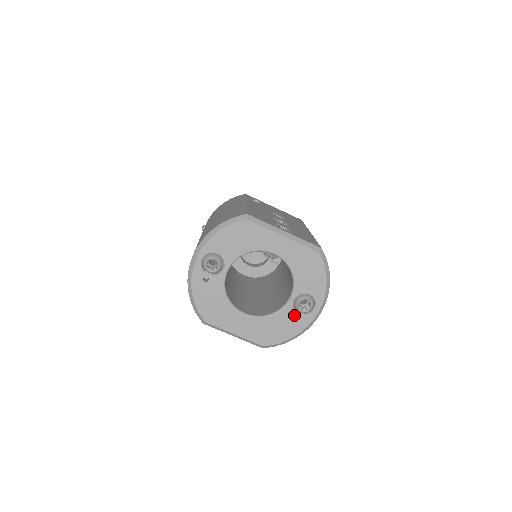
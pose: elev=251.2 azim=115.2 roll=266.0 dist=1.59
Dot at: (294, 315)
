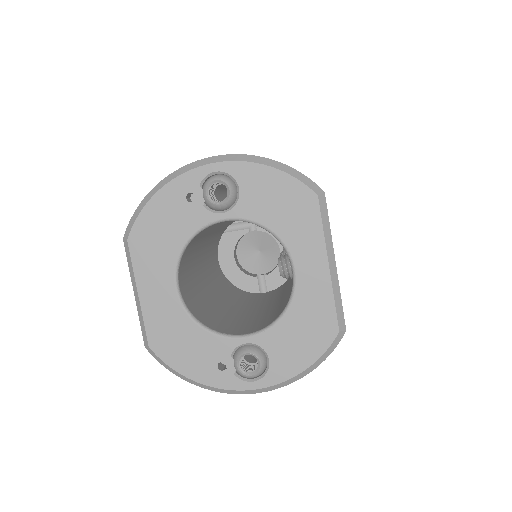
Dot at: (224, 358)
